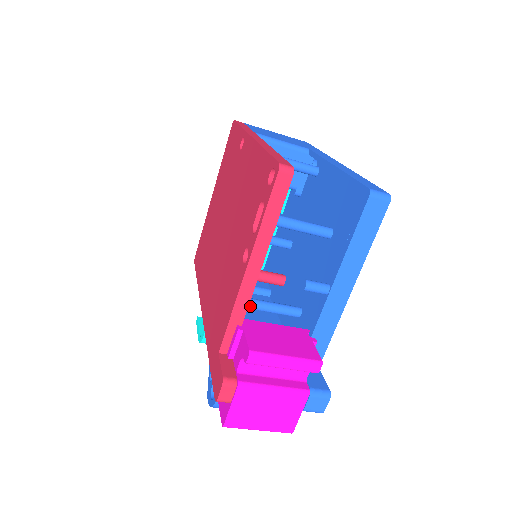
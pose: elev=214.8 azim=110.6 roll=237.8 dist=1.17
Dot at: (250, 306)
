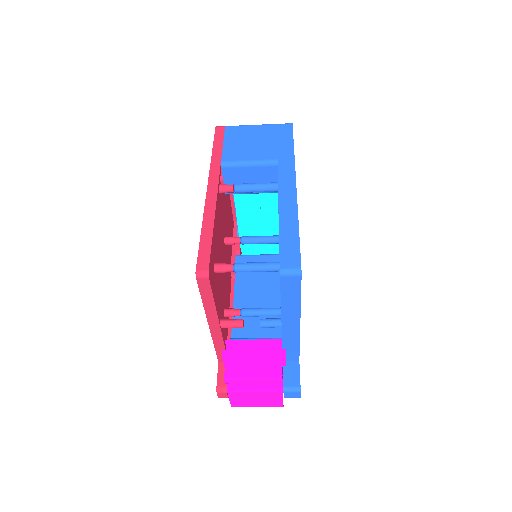
Dot at: (244, 316)
